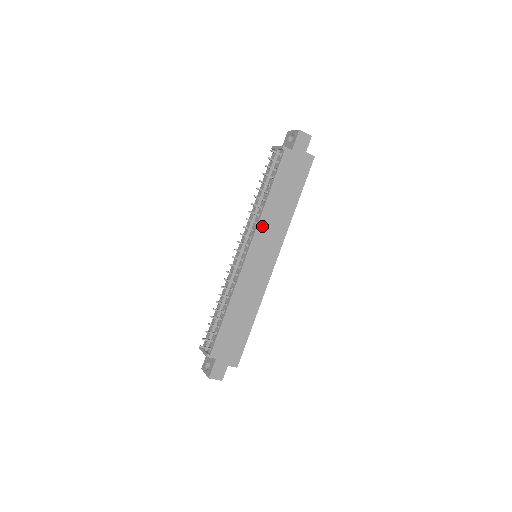
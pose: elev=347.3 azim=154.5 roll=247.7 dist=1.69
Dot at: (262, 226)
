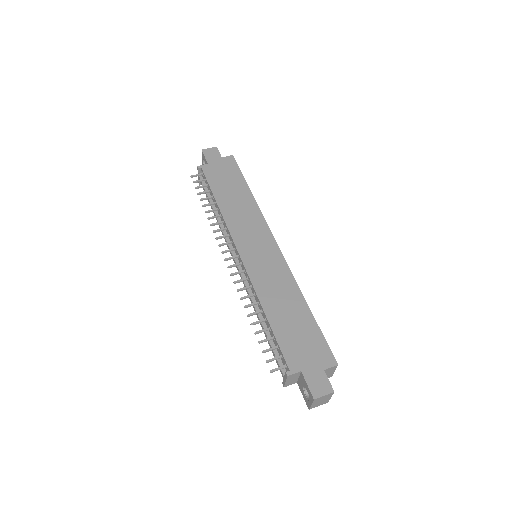
Dot at: (233, 225)
